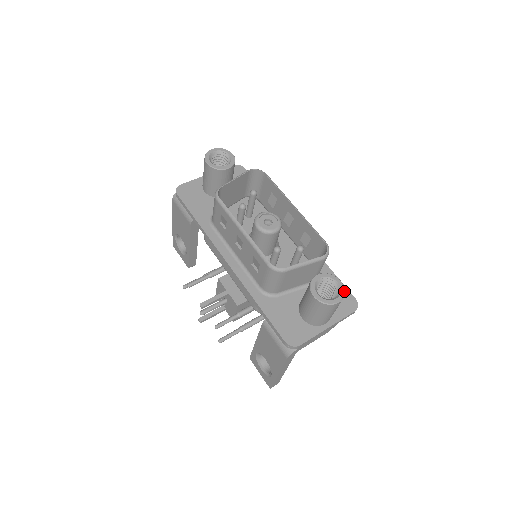
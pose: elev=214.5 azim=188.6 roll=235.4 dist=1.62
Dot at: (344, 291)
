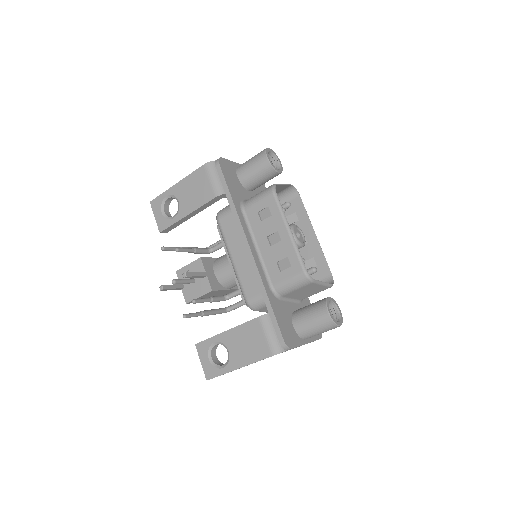
Dot at: occluded
